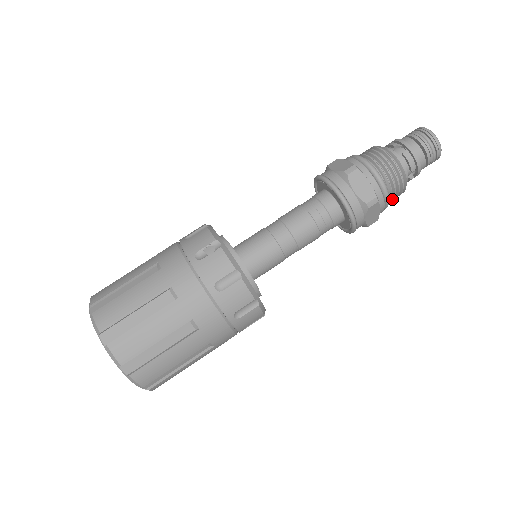
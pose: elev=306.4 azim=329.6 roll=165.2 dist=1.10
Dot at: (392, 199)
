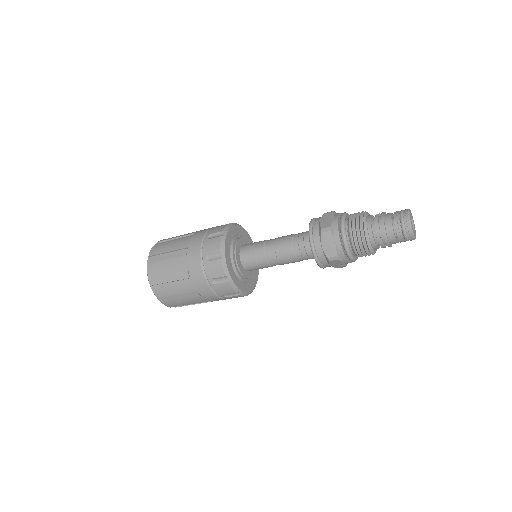
Dot at: (356, 246)
